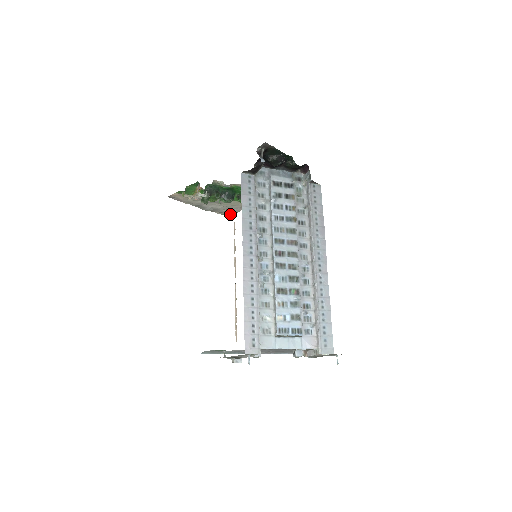
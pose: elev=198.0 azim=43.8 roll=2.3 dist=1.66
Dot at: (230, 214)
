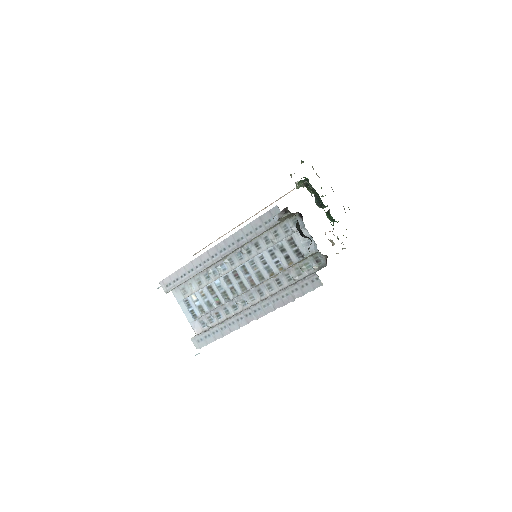
Dot at: occluded
